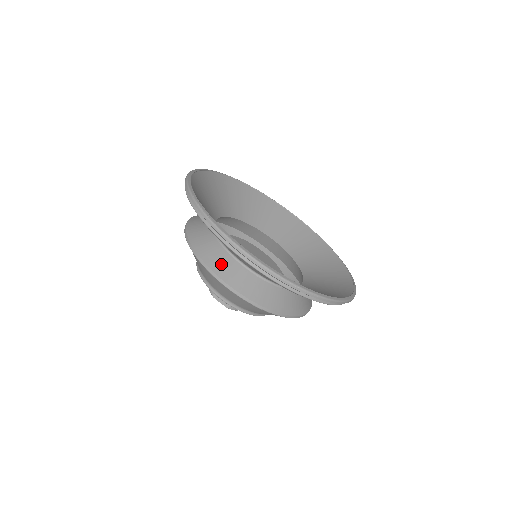
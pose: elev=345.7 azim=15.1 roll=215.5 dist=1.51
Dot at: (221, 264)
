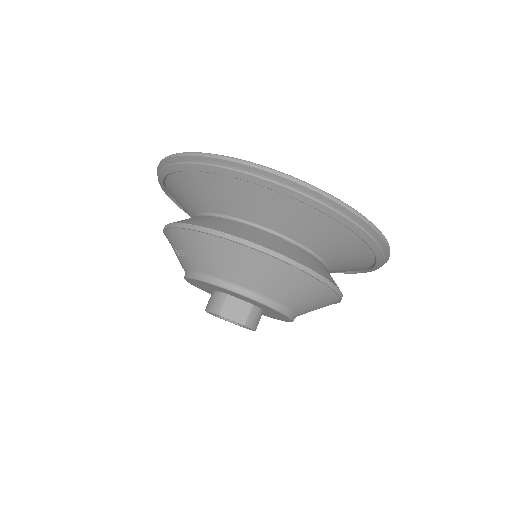
Dot at: (245, 232)
